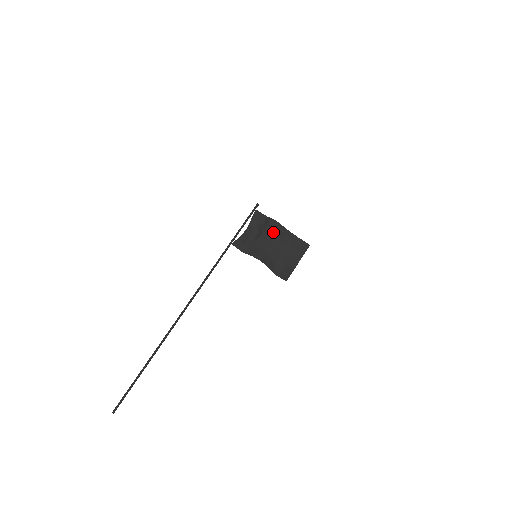
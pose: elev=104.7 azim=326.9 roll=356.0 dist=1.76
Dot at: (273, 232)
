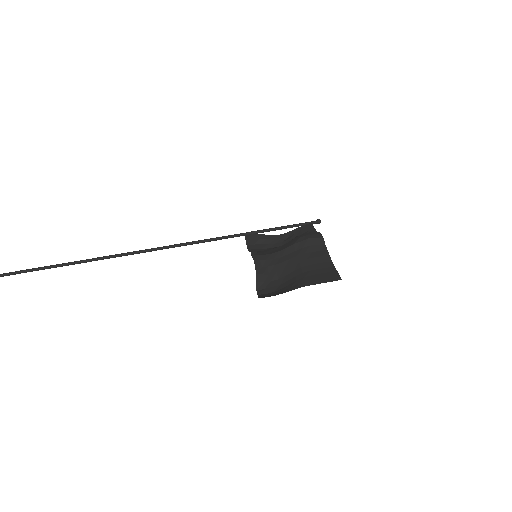
Dot at: (304, 240)
